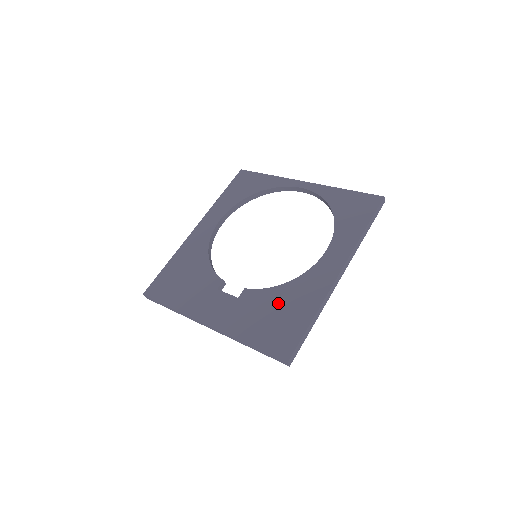
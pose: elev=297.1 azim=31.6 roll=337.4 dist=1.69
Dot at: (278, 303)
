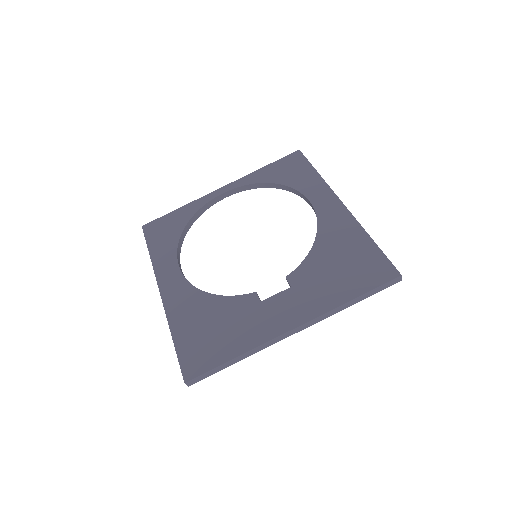
Dot at: (330, 257)
